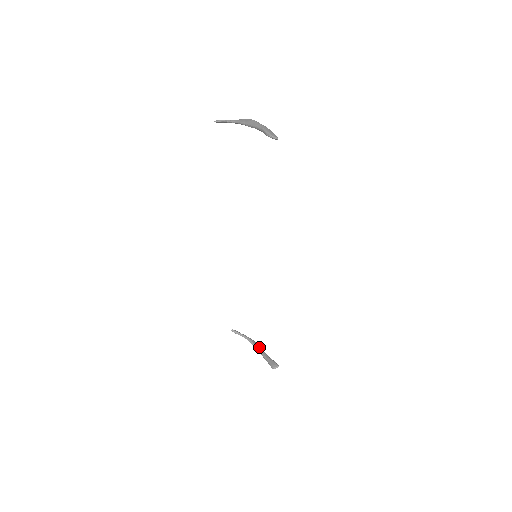
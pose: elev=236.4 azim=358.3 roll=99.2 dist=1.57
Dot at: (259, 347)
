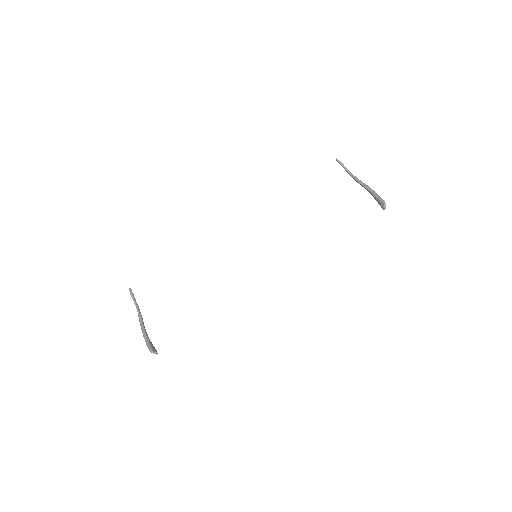
Dot at: occluded
